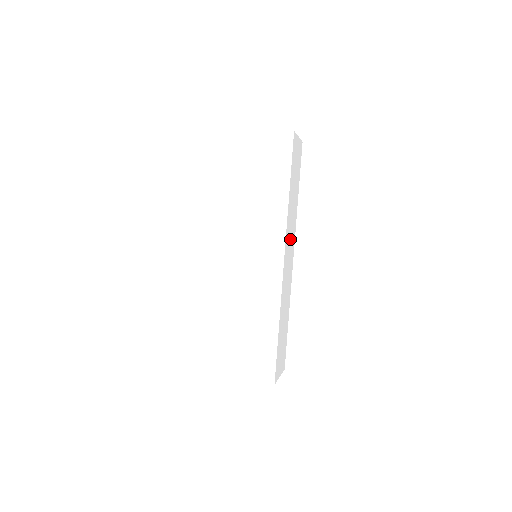
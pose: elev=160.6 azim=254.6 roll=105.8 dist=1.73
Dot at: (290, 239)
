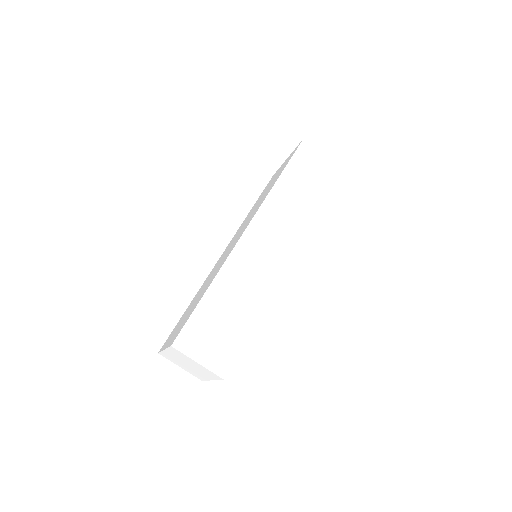
Dot at: (278, 229)
